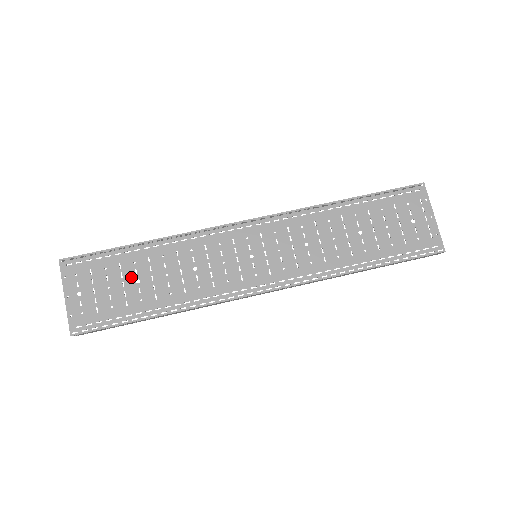
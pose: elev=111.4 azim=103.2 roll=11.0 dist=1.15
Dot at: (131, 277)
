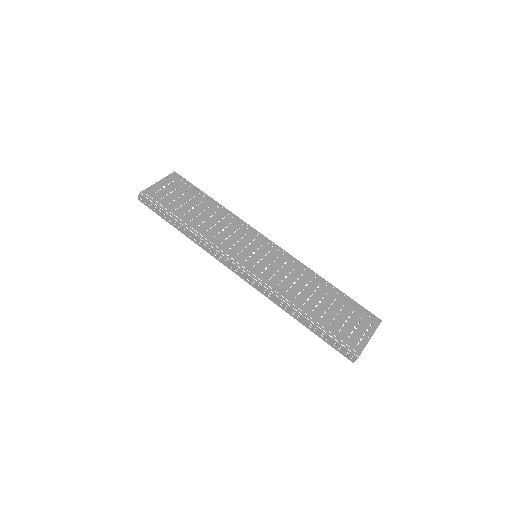
Dot at: (193, 204)
